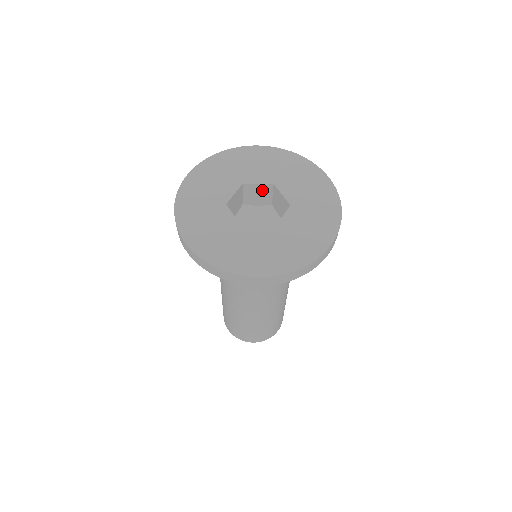
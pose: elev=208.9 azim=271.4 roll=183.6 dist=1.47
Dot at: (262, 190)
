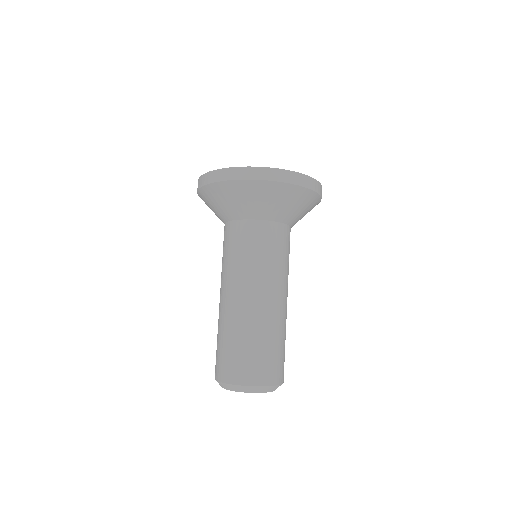
Dot at: occluded
